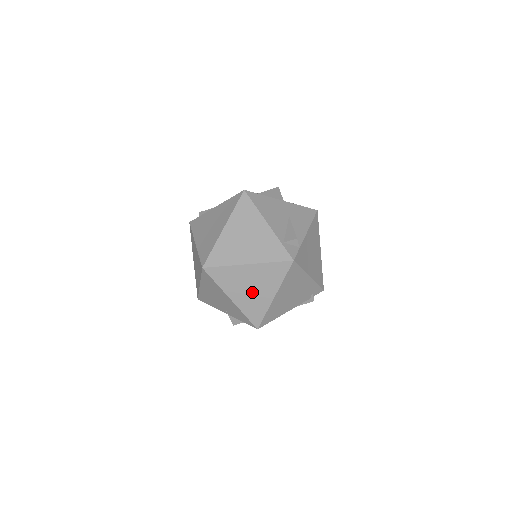
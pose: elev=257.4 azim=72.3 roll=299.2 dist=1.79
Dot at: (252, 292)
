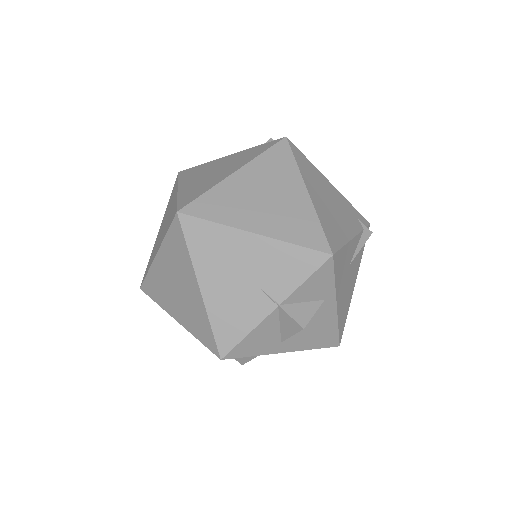
Dot at: (273, 204)
